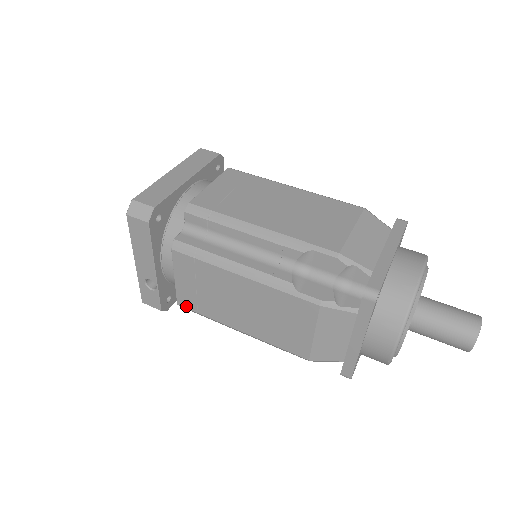
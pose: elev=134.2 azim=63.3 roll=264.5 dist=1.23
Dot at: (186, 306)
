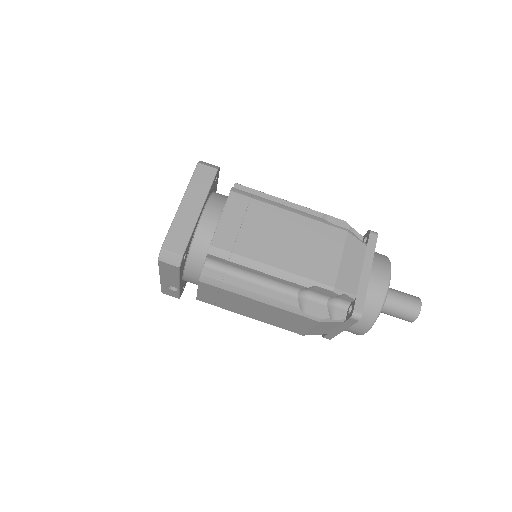
Dot at: (205, 302)
